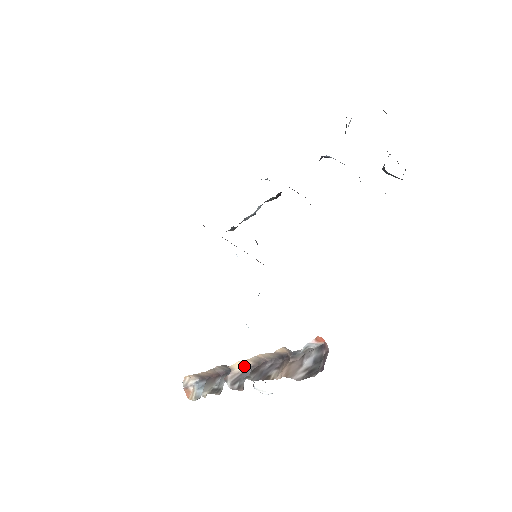
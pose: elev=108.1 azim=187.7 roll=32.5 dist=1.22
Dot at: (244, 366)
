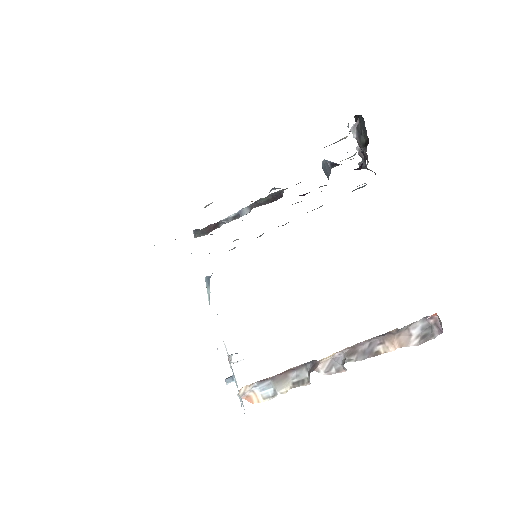
Dot at: (335, 354)
